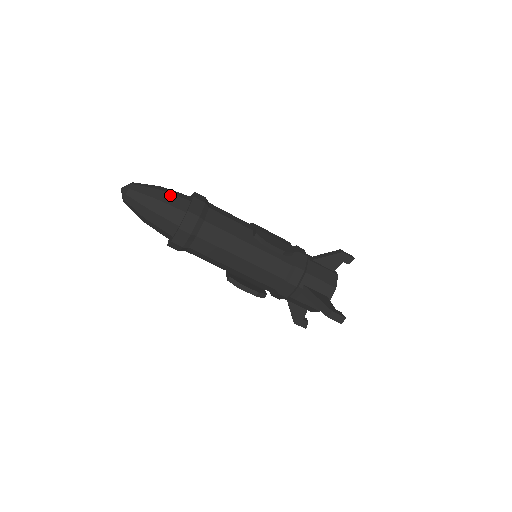
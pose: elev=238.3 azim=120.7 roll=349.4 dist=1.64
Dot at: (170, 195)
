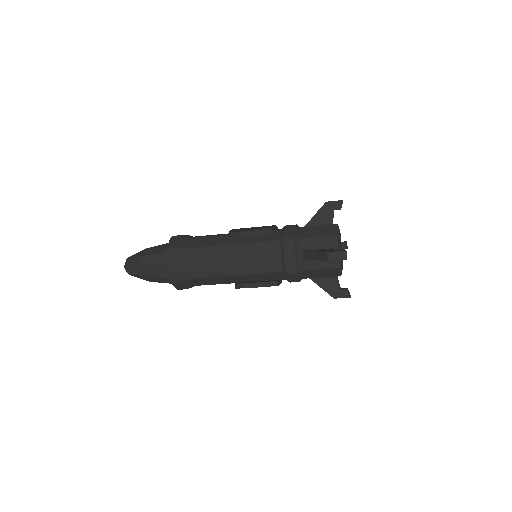
Dot at: (155, 247)
